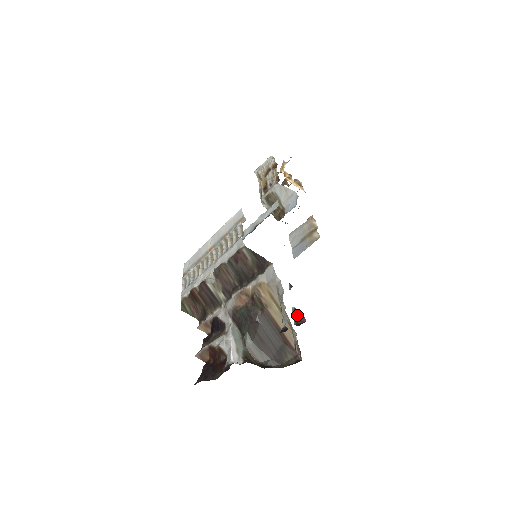
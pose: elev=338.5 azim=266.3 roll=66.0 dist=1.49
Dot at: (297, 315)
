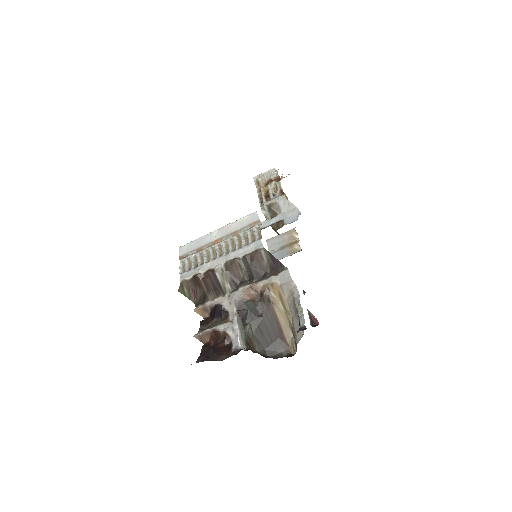
Dot at: (311, 318)
